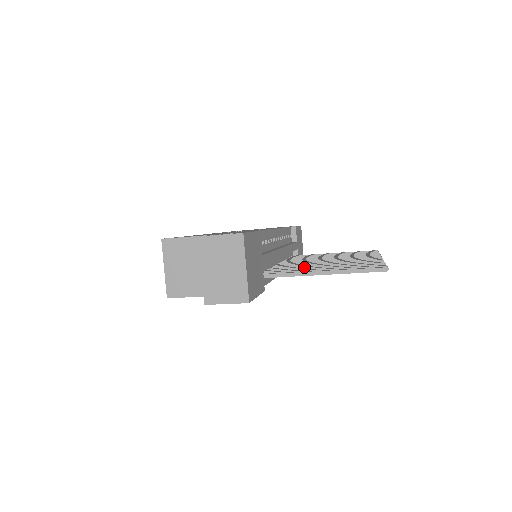
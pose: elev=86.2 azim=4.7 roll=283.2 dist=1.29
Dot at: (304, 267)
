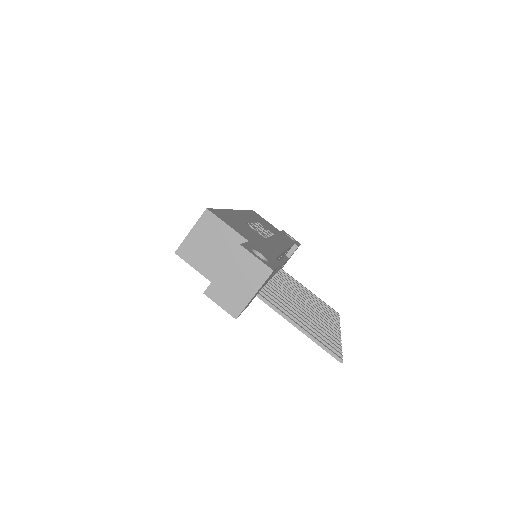
Dot at: (286, 303)
